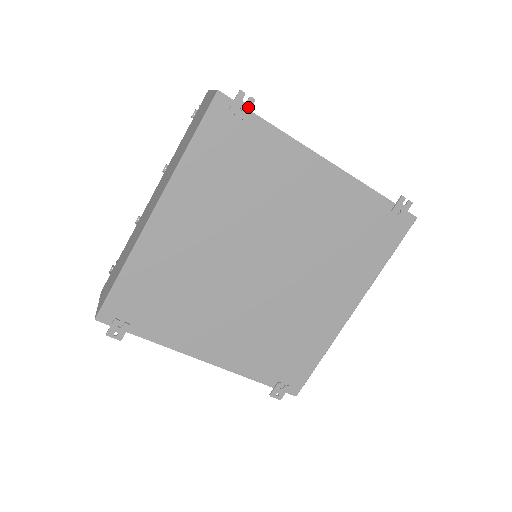
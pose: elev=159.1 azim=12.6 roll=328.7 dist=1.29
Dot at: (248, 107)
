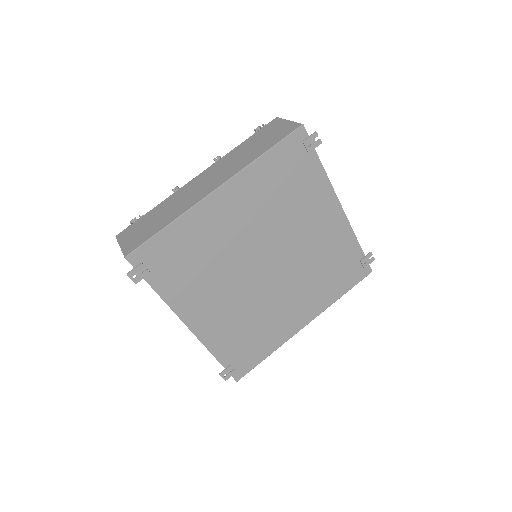
Dot at: (315, 145)
